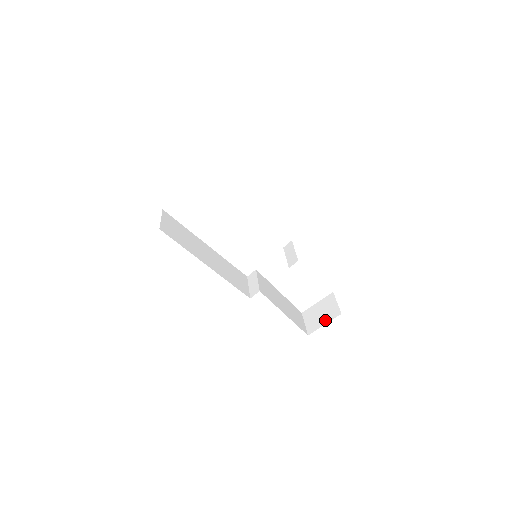
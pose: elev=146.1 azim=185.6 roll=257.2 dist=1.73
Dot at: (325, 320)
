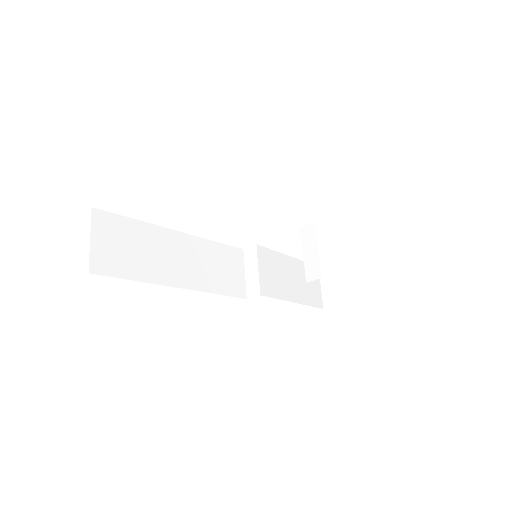
Dot at: (349, 297)
